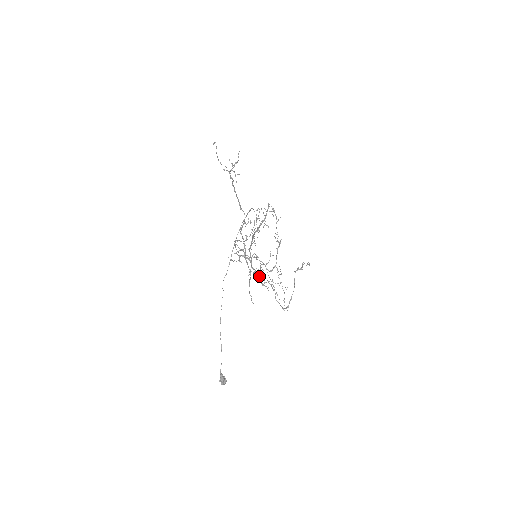
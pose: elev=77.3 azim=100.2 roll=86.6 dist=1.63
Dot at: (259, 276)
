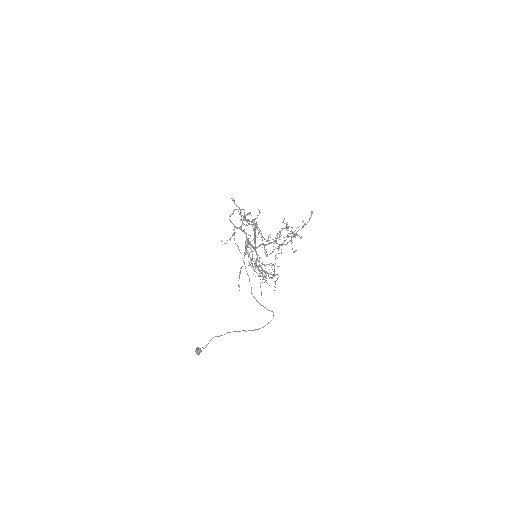
Dot at: (252, 255)
